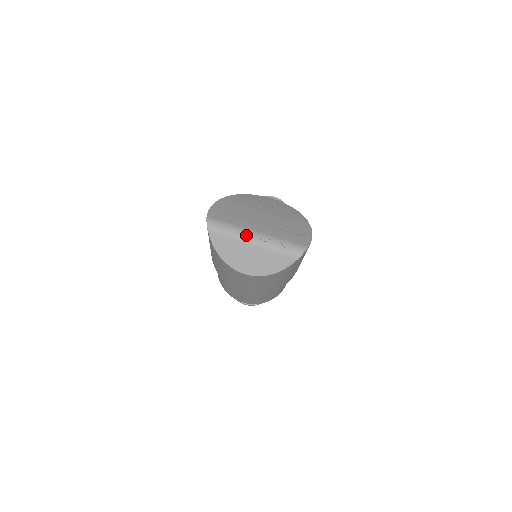
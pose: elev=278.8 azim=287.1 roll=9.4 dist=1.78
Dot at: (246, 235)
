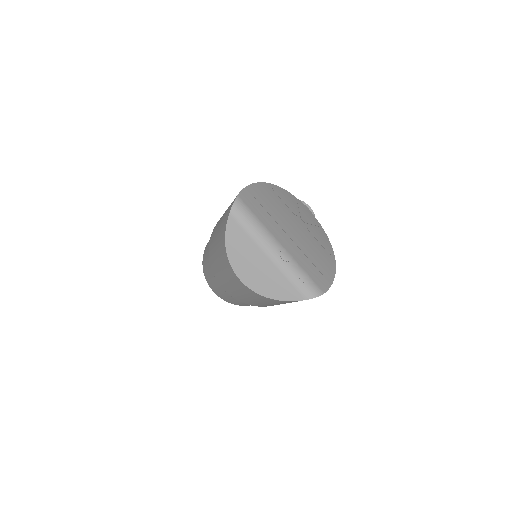
Dot at: (268, 241)
